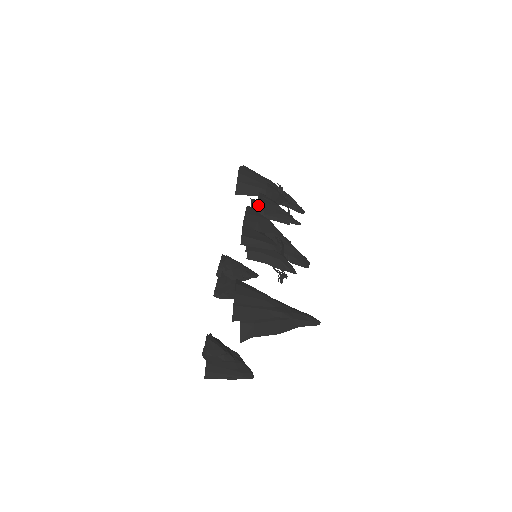
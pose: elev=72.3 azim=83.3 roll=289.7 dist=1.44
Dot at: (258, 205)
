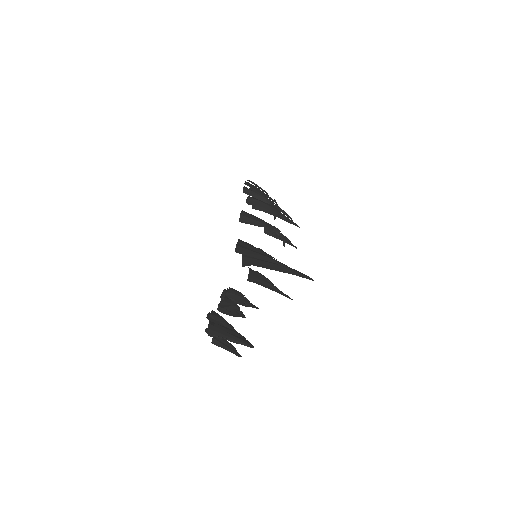
Dot at: occluded
